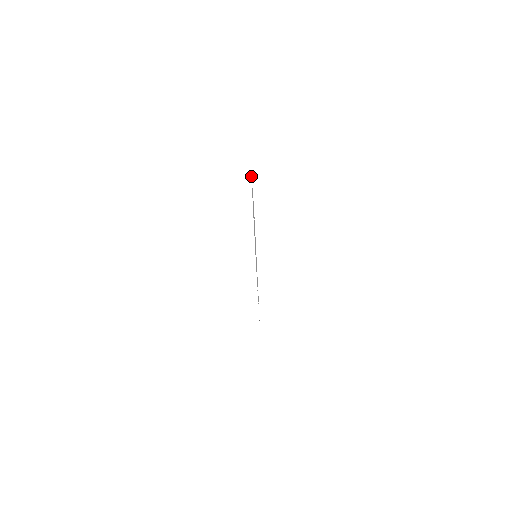
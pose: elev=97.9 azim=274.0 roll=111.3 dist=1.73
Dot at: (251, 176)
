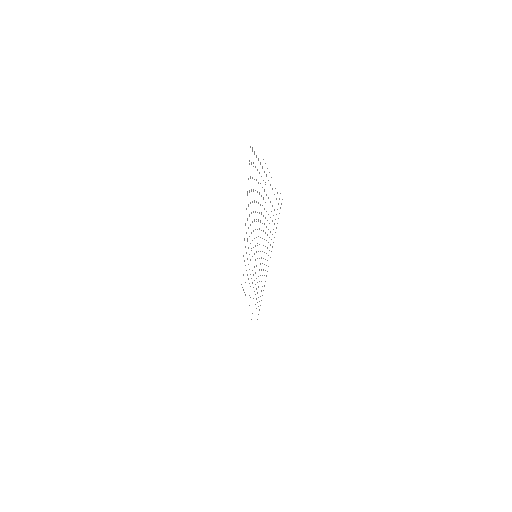
Dot at: occluded
